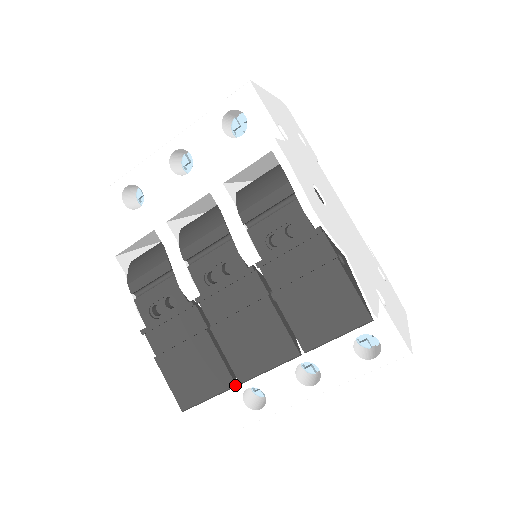
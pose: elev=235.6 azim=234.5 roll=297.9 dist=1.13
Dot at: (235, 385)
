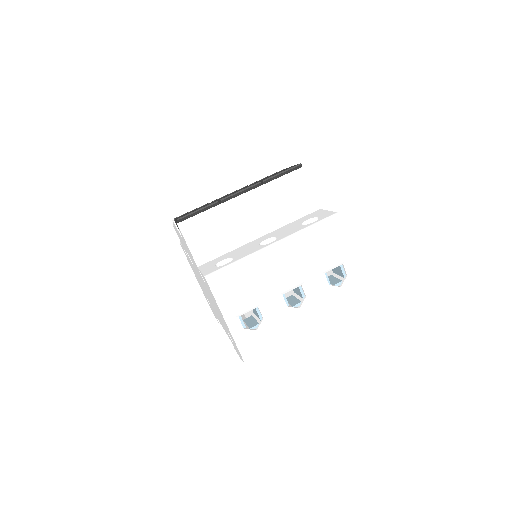
Dot at: (217, 201)
